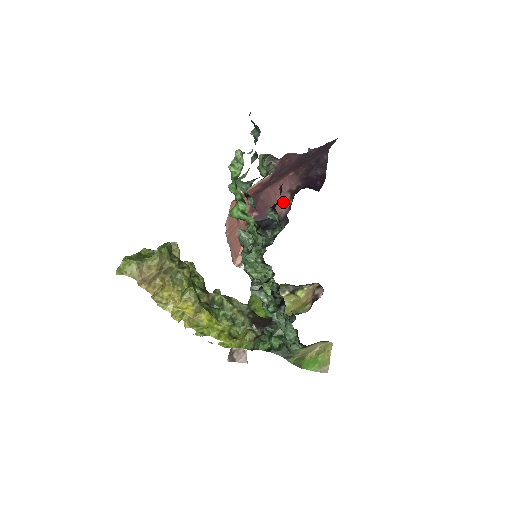
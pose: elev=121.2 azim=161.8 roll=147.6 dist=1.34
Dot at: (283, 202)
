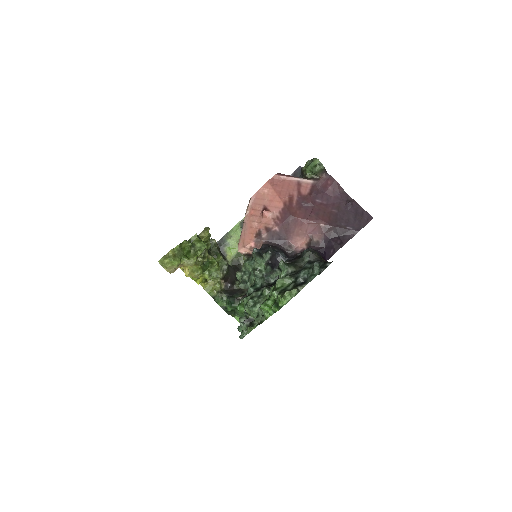
Dot at: (301, 240)
